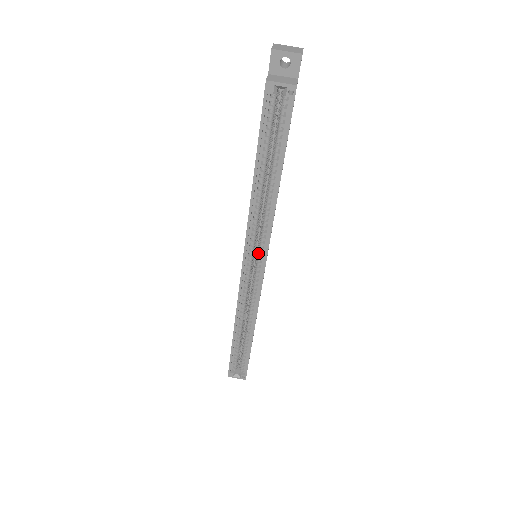
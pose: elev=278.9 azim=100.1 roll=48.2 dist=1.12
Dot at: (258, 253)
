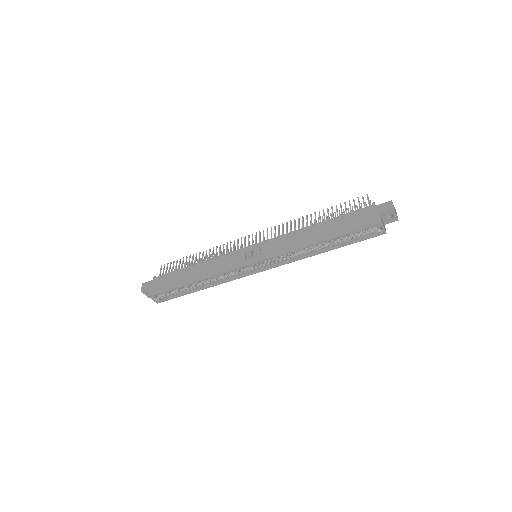
Dot at: (268, 263)
